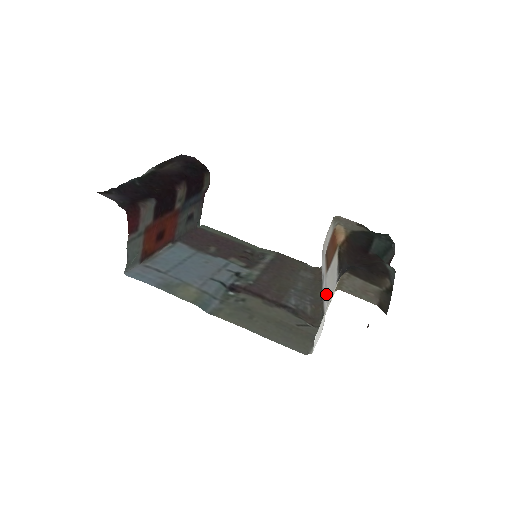
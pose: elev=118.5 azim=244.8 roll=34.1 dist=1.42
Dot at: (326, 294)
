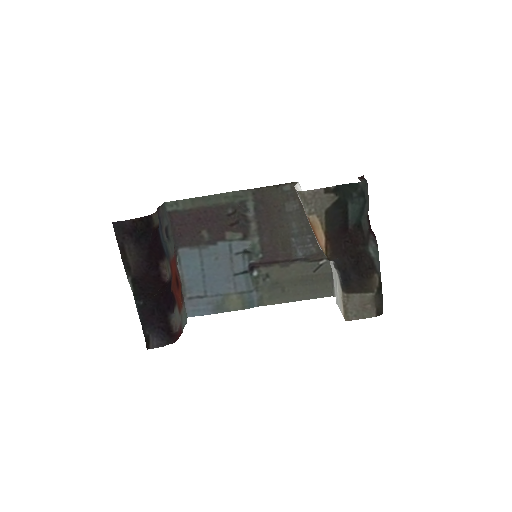
Dot at: occluded
